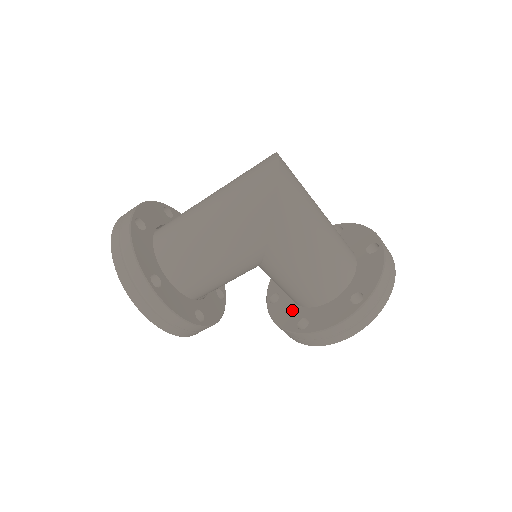
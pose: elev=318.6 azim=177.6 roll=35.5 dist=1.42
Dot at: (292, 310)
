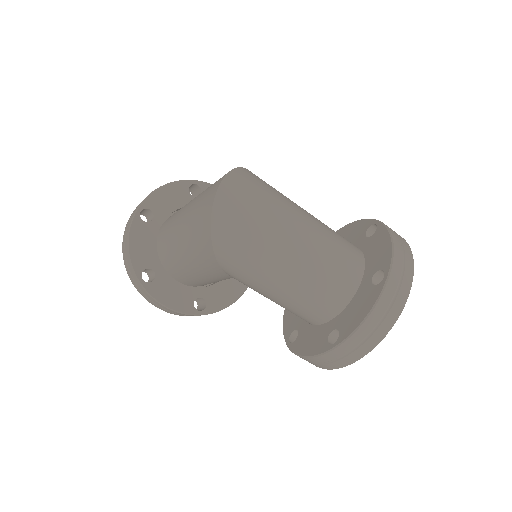
Dot at: occluded
